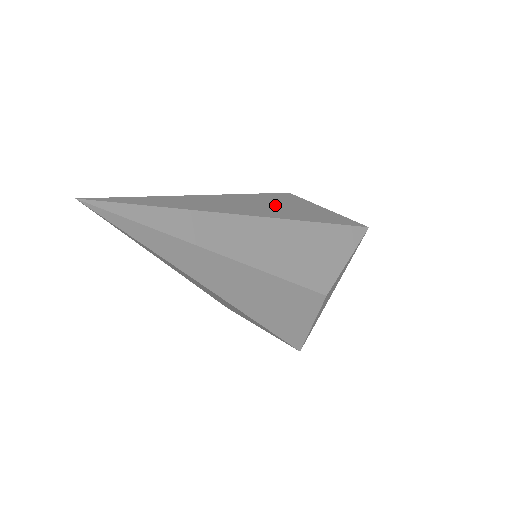
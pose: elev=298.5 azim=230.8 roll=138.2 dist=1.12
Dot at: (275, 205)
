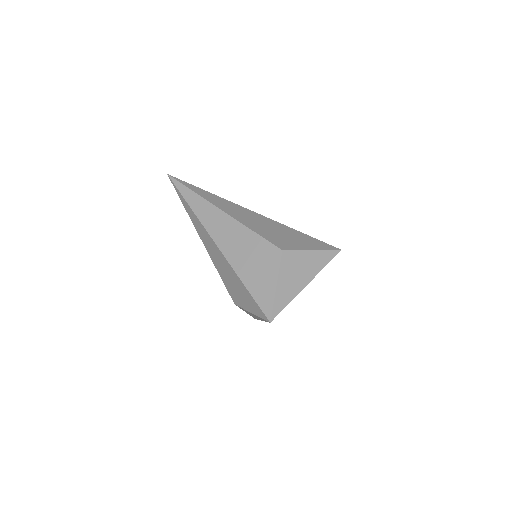
Dot at: occluded
